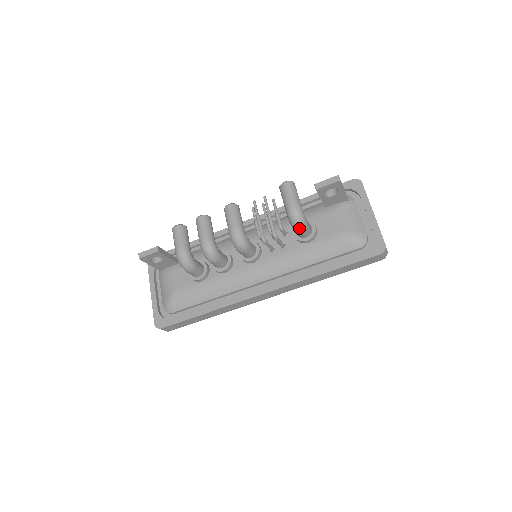
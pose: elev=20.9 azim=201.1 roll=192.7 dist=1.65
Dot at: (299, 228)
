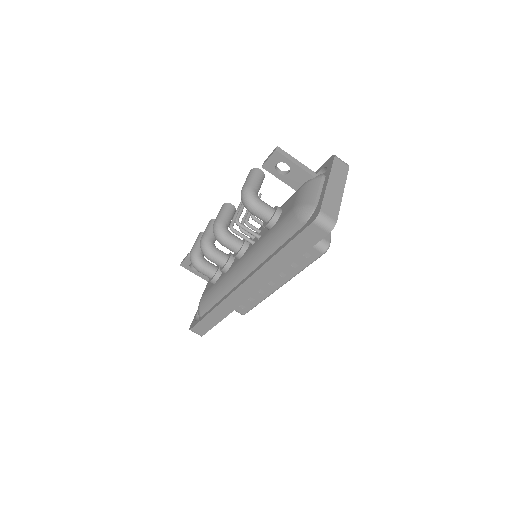
Dot at: (249, 208)
